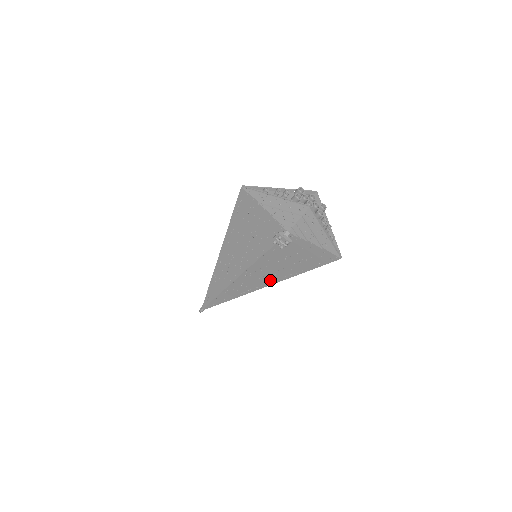
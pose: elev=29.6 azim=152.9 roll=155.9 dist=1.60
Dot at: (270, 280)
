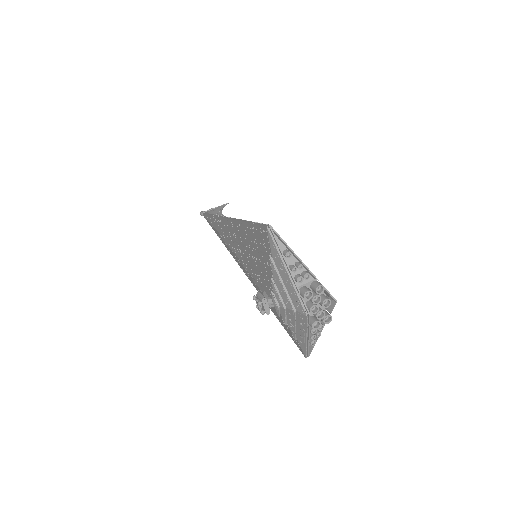
Dot at: (252, 282)
